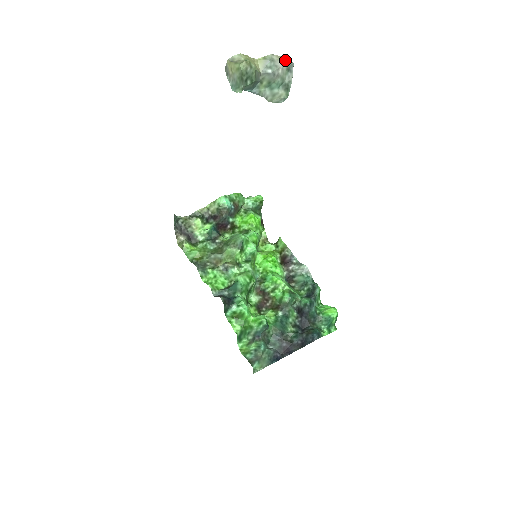
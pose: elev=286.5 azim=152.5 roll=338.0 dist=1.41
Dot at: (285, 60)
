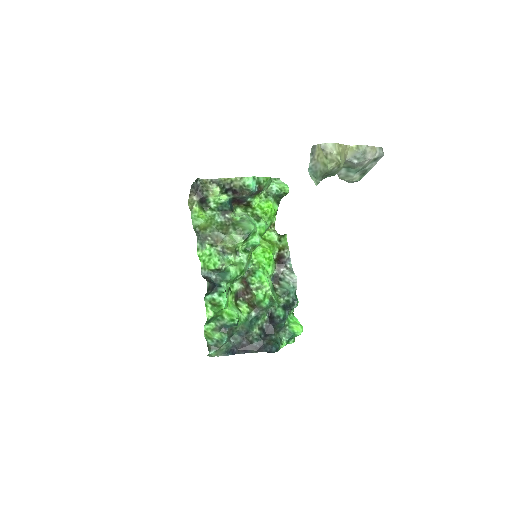
Dot at: (377, 151)
